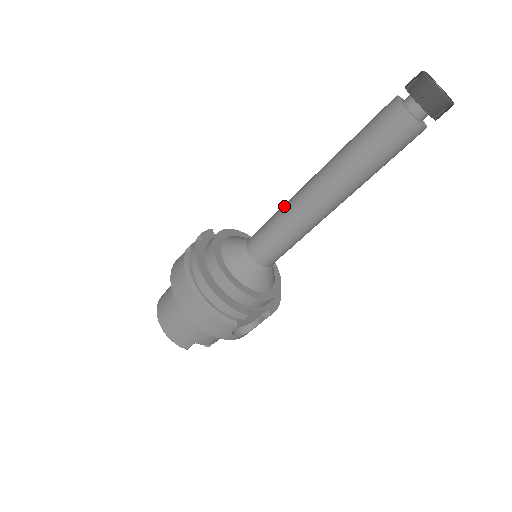
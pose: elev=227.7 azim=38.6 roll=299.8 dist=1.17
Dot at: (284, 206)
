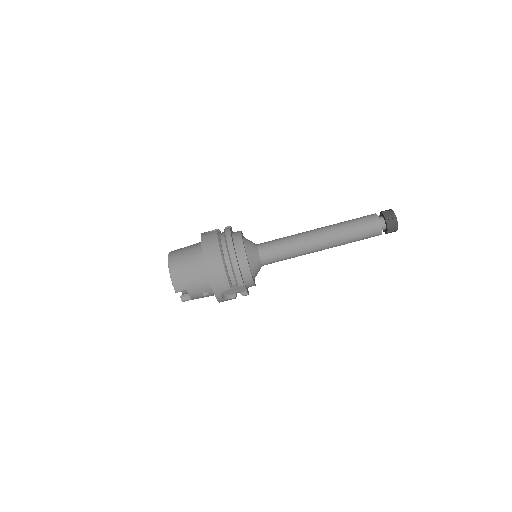
Dot at: (293, 235)
